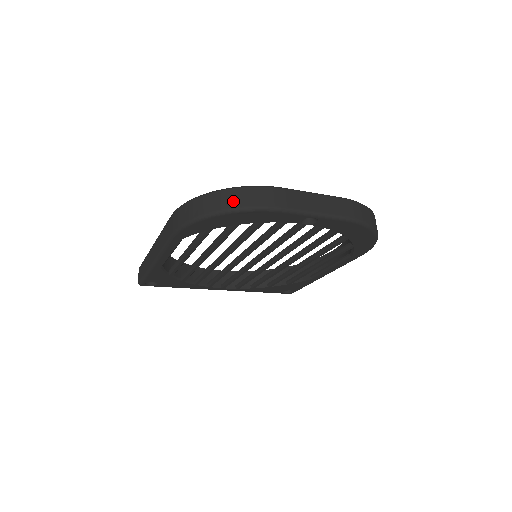
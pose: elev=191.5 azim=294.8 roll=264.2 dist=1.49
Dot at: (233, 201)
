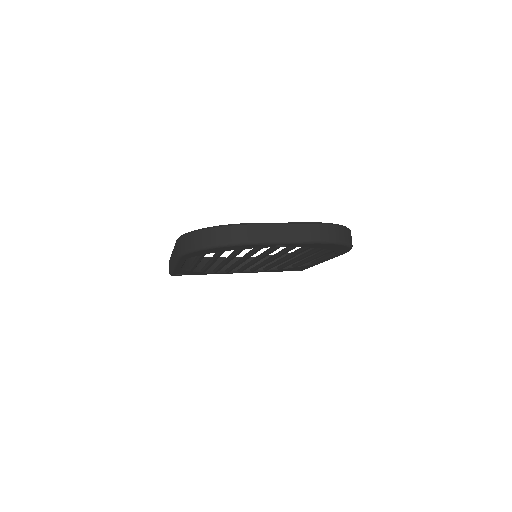
Dot at: (215, 239)
